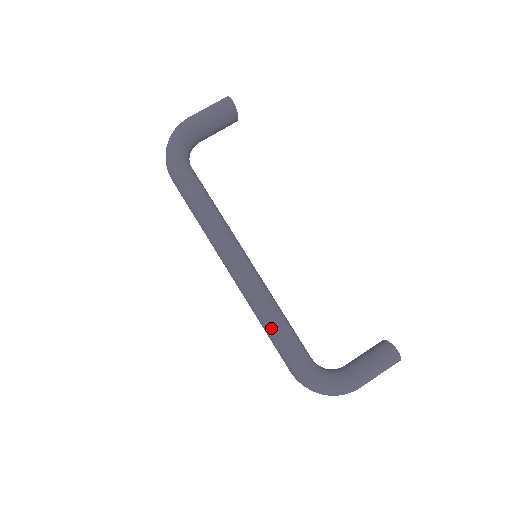
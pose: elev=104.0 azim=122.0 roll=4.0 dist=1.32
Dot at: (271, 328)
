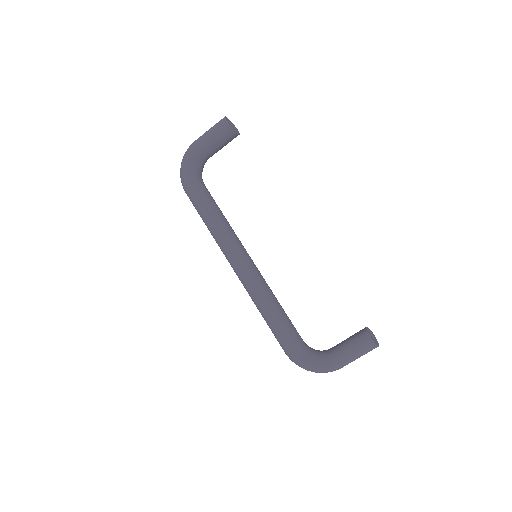
Dot at: (265, 318)
